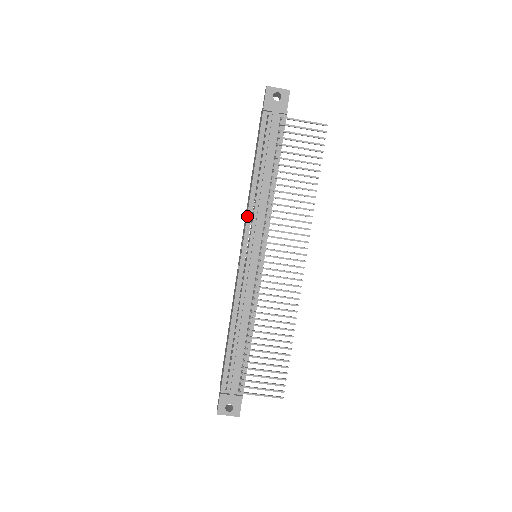
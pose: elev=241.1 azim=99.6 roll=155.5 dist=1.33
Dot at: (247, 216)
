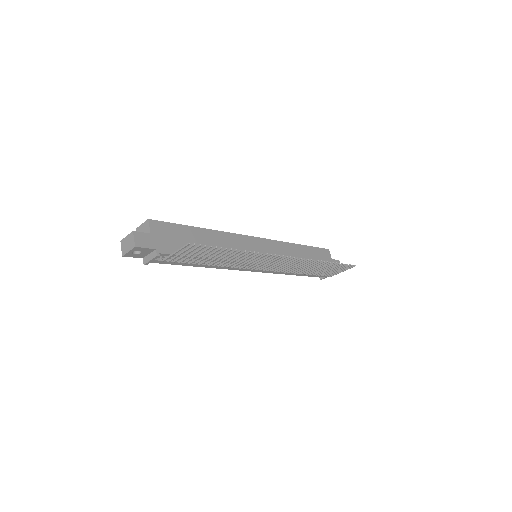
Dot at: occluded
